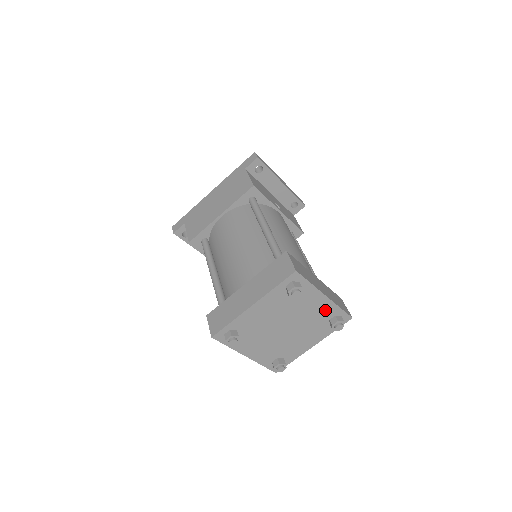
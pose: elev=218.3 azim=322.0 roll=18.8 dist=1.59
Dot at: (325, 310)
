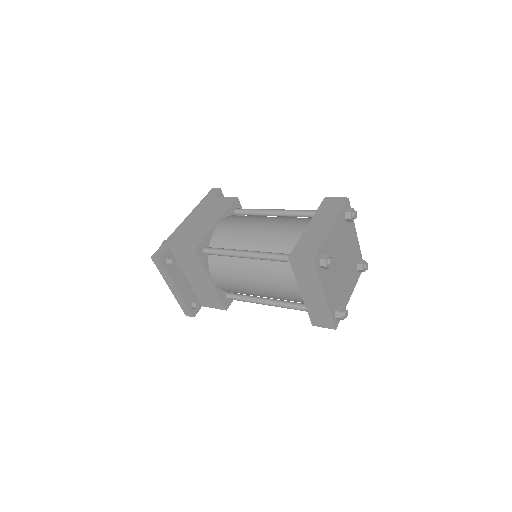
Dot at: (356, 251)
